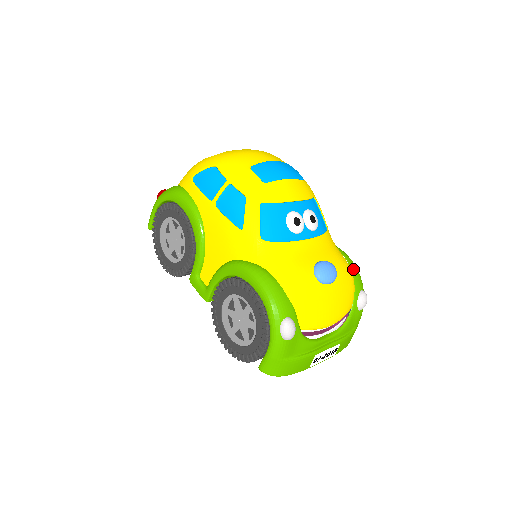
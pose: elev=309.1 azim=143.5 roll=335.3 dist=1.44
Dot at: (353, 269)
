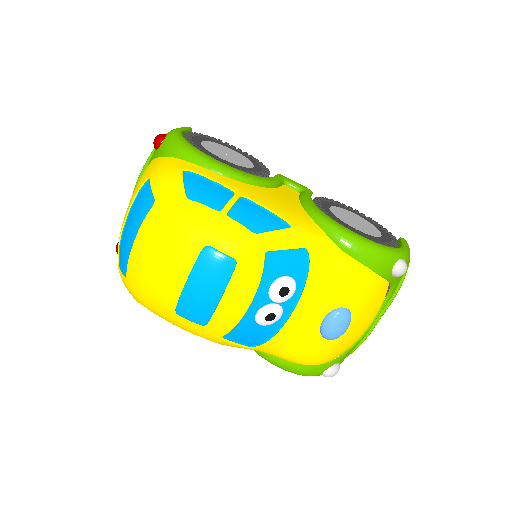
Dot at: (369, 264)
